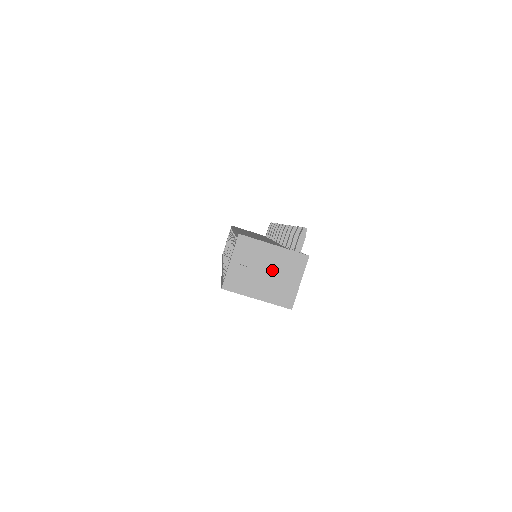
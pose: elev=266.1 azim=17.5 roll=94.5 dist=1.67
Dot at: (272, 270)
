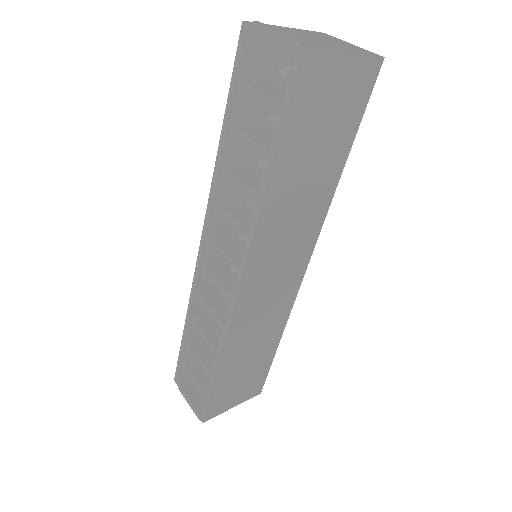
Dot at: (317, 39)
